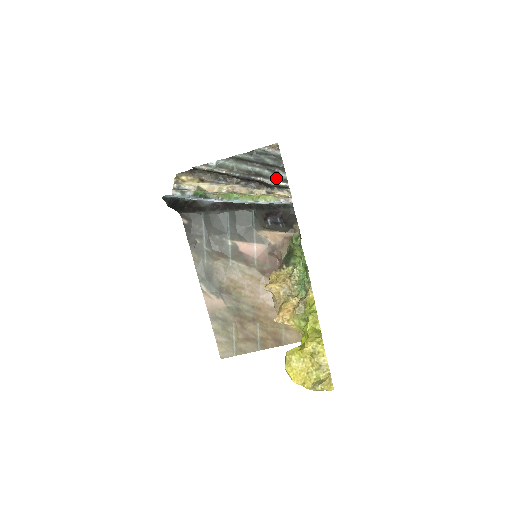
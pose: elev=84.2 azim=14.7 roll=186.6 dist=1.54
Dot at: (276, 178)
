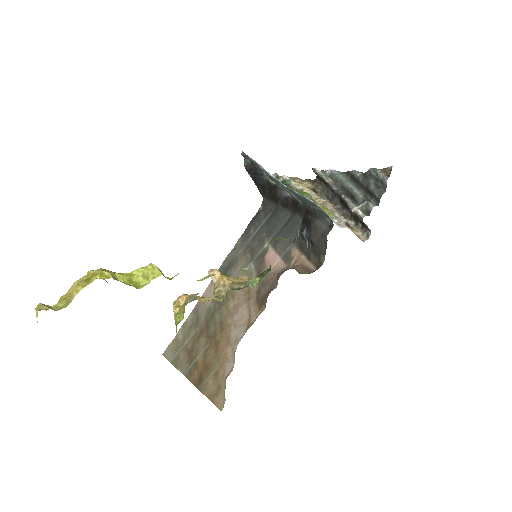
Dot at: (361, 205)
